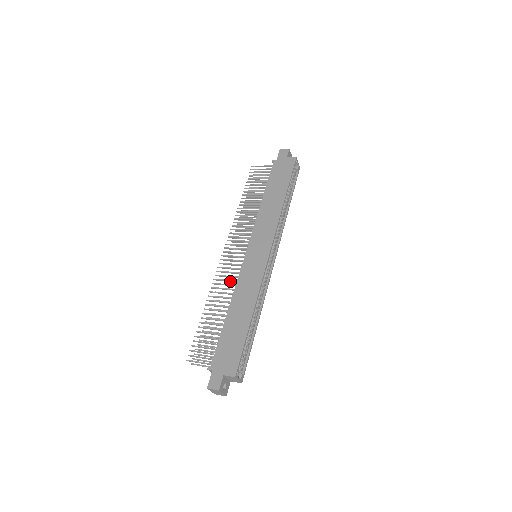
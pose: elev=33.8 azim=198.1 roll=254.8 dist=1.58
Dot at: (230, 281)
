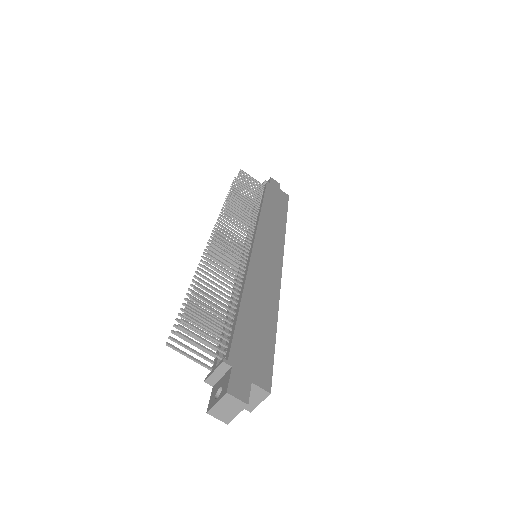
Dot at: (233, 262)
